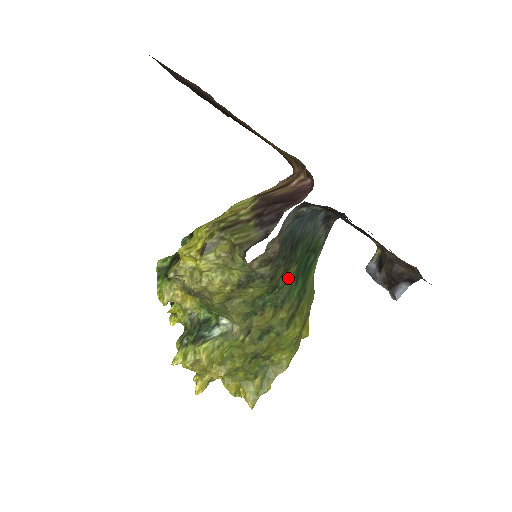
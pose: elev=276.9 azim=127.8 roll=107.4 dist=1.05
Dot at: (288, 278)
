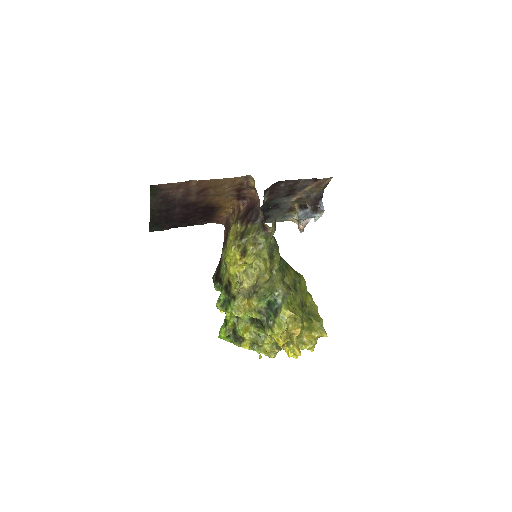
Dot at: occluded
